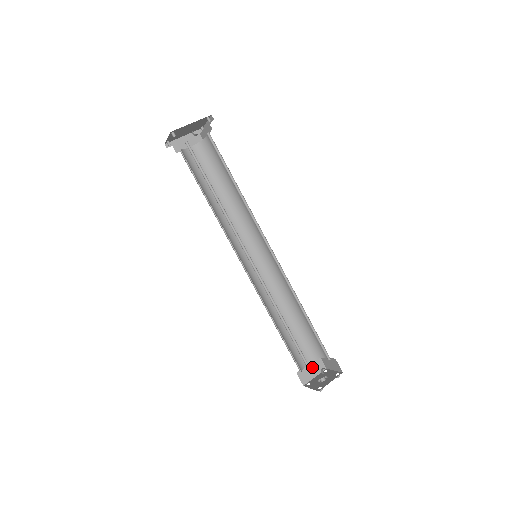
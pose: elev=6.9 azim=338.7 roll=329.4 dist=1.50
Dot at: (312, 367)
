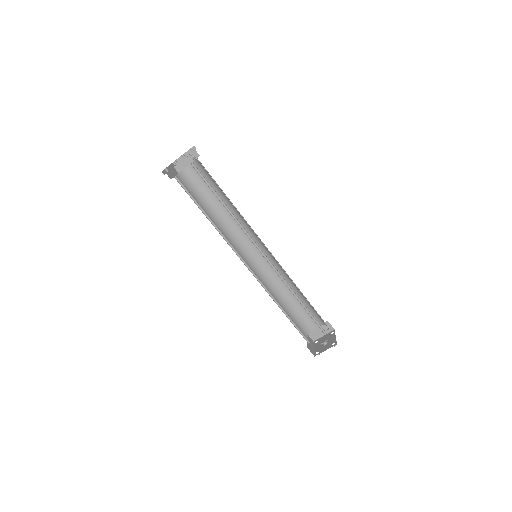
Dot at: occluded
